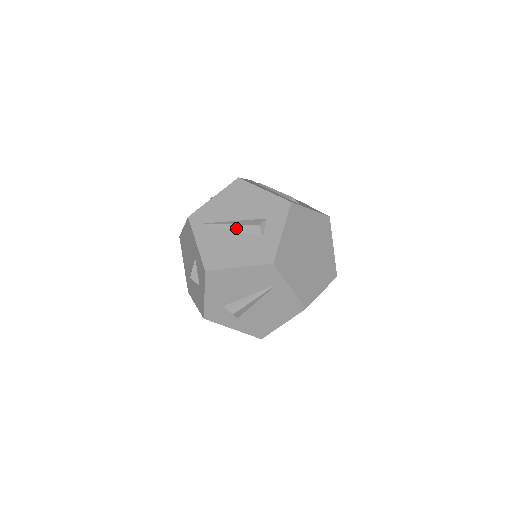
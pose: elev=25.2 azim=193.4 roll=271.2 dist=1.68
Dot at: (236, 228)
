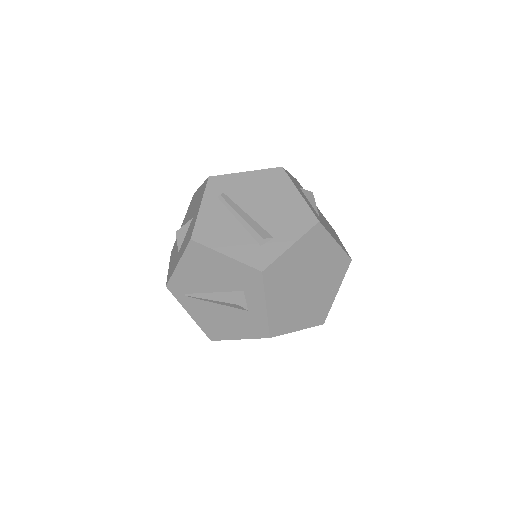
Dot at: (217, 303)
